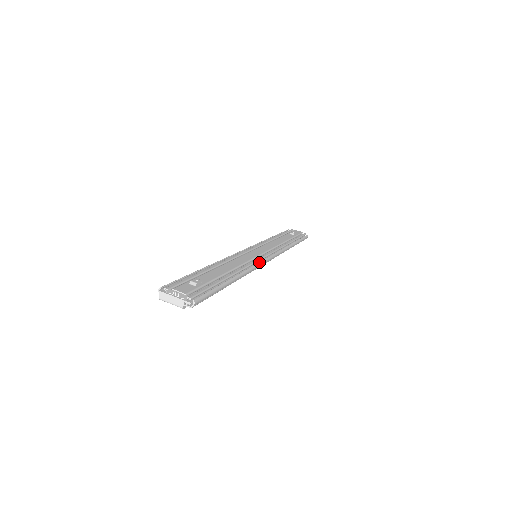
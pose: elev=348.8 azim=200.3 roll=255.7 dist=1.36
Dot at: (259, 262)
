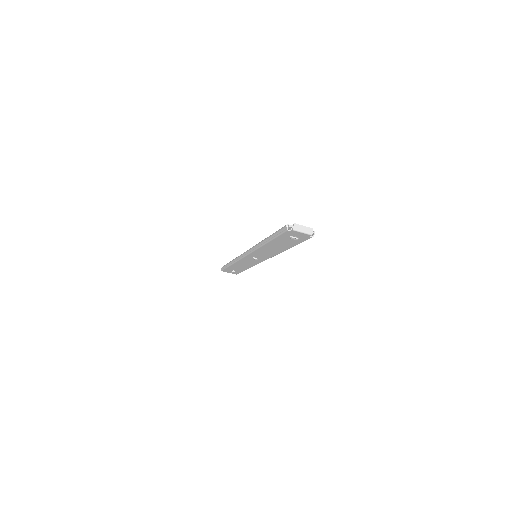
Dot at: occluded
